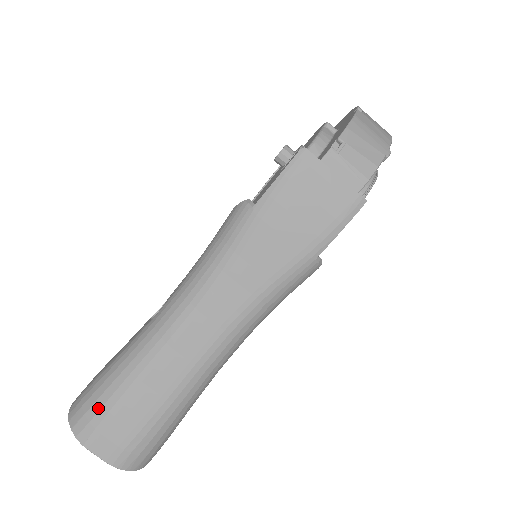
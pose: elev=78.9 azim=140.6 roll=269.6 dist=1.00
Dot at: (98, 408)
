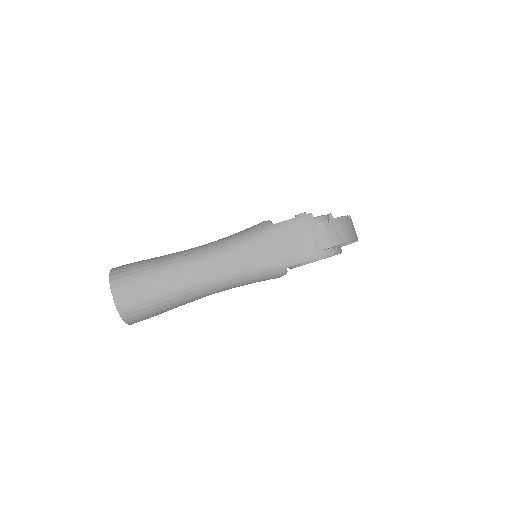
Dot at: (131, 274)
